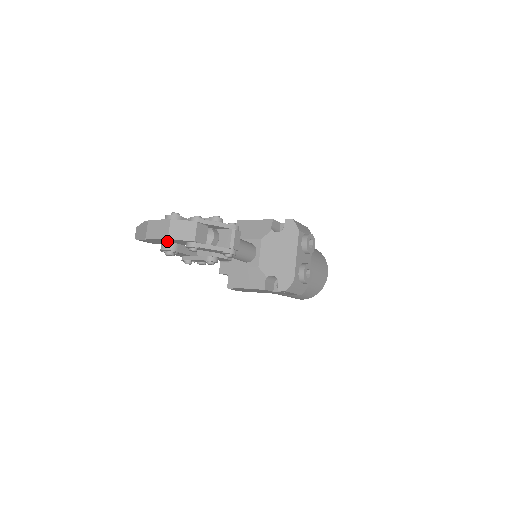
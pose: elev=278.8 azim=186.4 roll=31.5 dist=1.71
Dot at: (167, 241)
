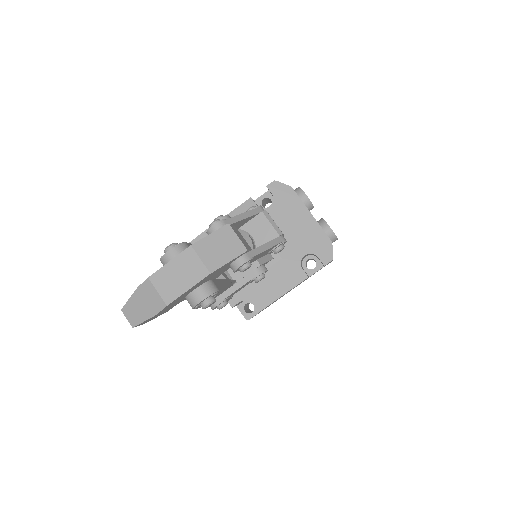
Dot at: (200, 284)
